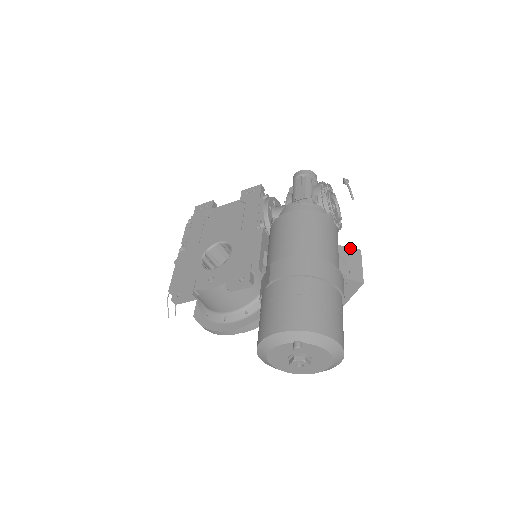
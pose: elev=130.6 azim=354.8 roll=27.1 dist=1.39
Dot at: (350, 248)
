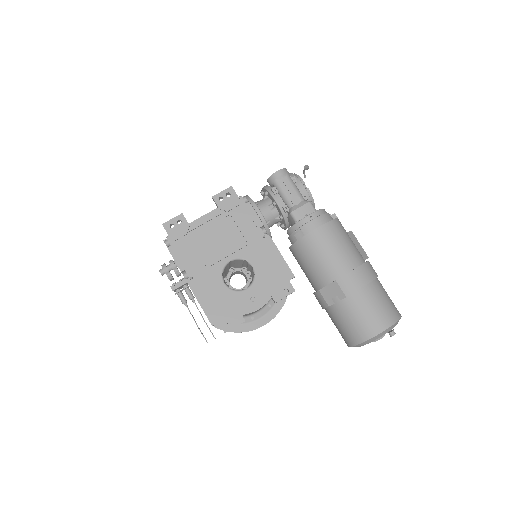
Dot at: (348, 233)
